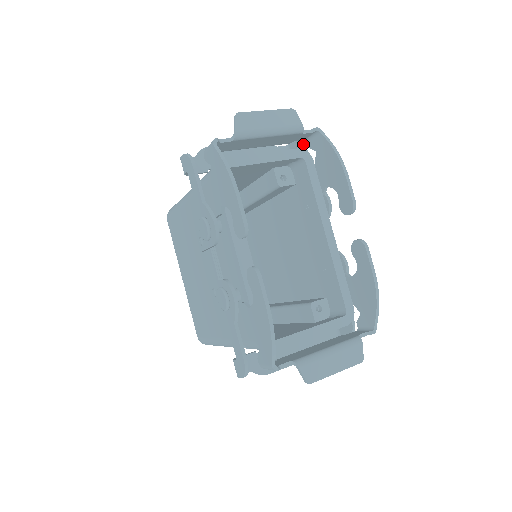
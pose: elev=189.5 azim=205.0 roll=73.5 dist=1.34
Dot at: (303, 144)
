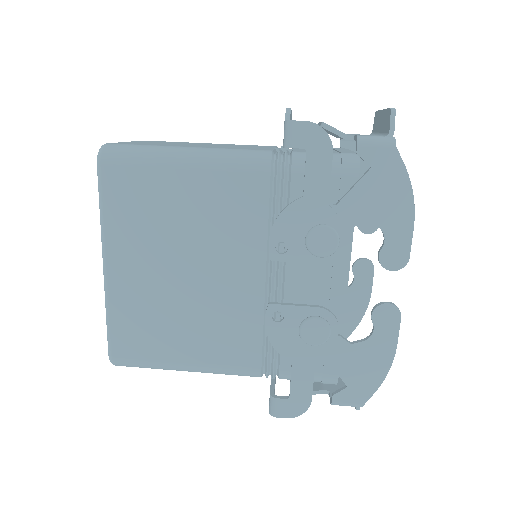
Dot at: occluded
